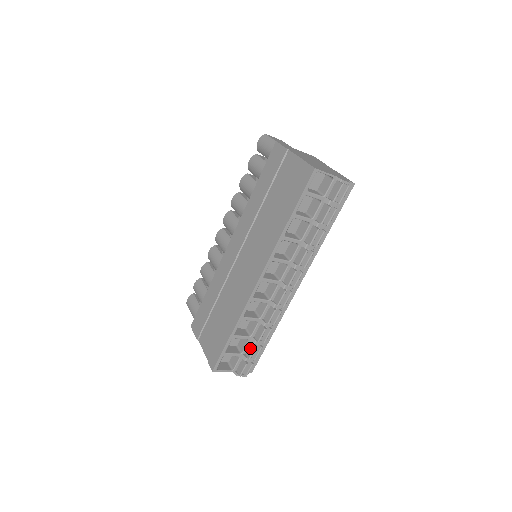
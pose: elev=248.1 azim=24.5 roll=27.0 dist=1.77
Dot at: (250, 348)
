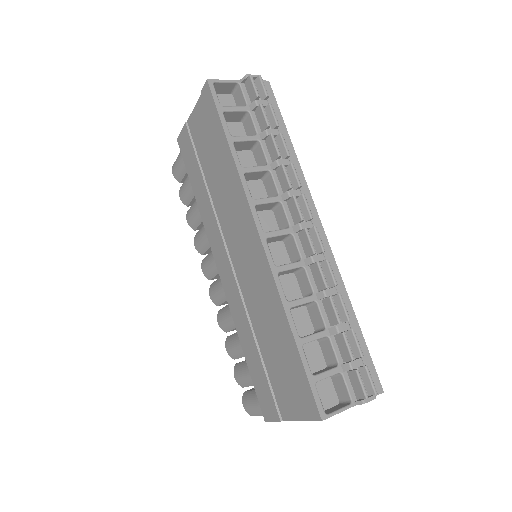
Dot at: (340, 346)
